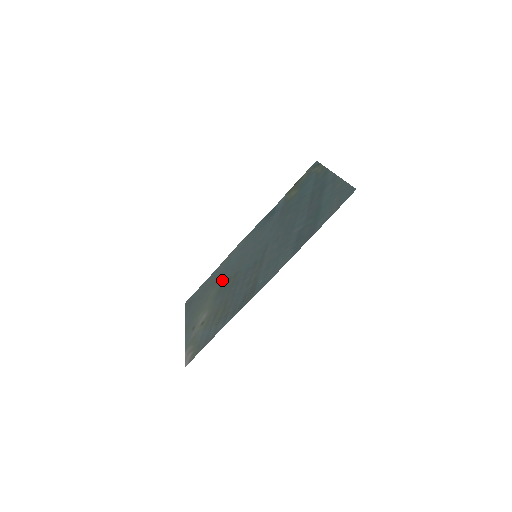
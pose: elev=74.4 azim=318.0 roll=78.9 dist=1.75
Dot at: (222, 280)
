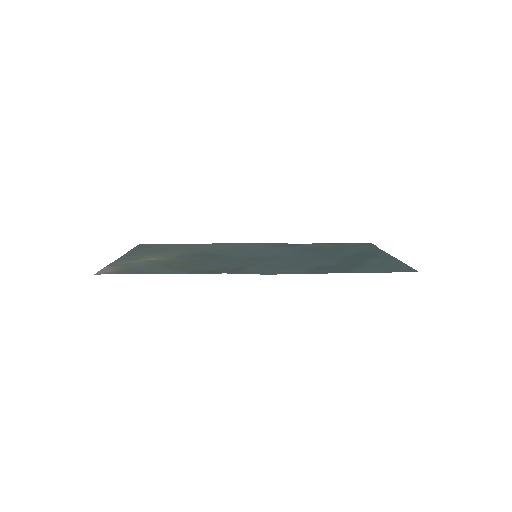
Dot at: (200, 251)
